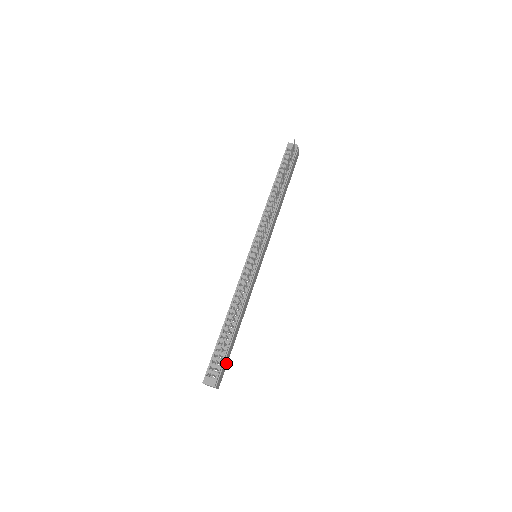
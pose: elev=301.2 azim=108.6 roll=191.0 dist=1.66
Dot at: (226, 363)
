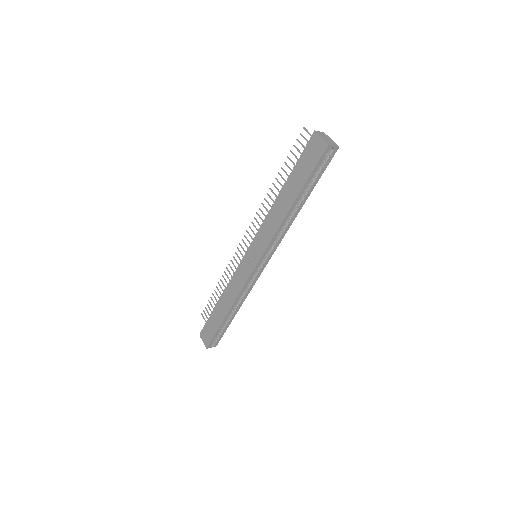
Dot at: occluded
